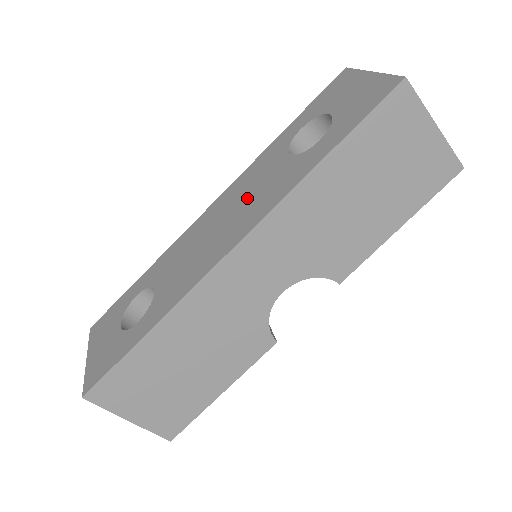
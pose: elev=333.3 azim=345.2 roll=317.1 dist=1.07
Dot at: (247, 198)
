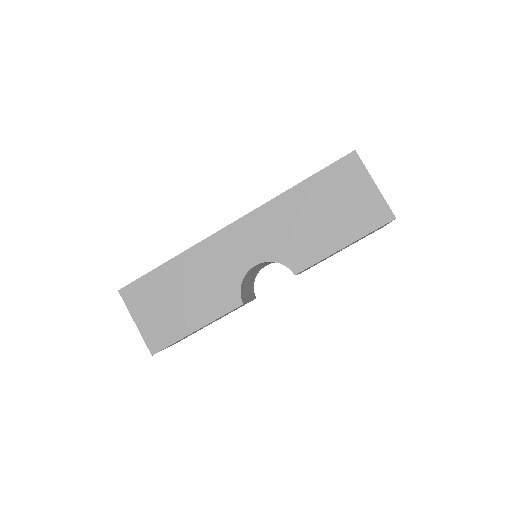
Dot at: occluded
